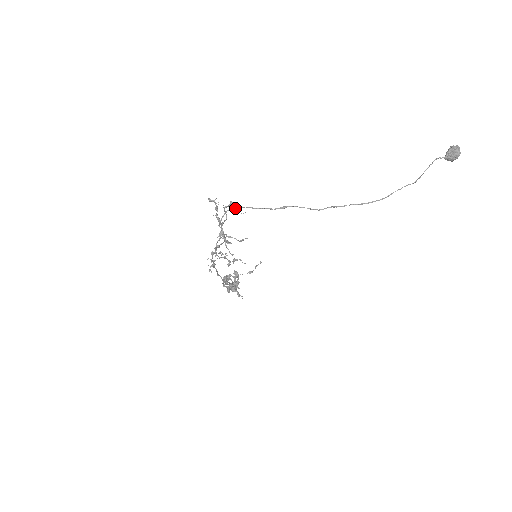
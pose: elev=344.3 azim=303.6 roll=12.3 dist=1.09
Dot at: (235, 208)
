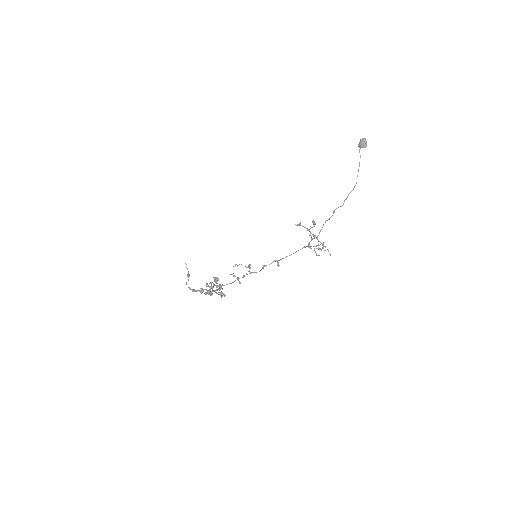
Dot at: occluded
